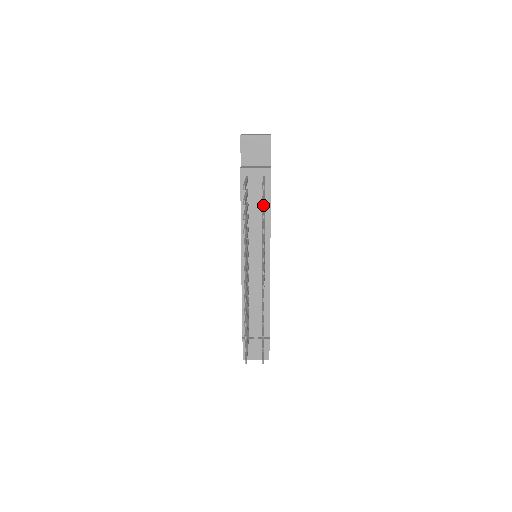
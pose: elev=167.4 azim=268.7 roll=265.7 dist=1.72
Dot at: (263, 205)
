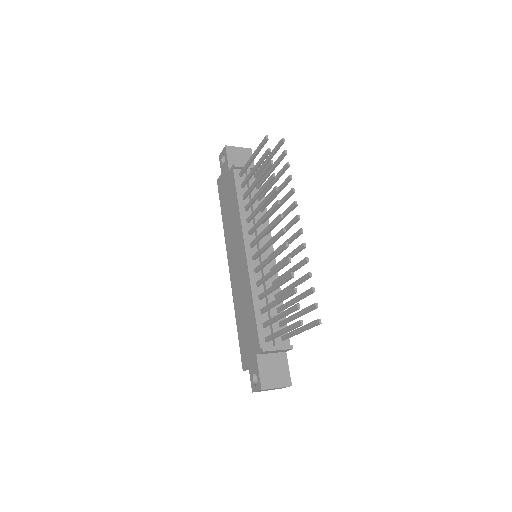
Dot at: occluded
